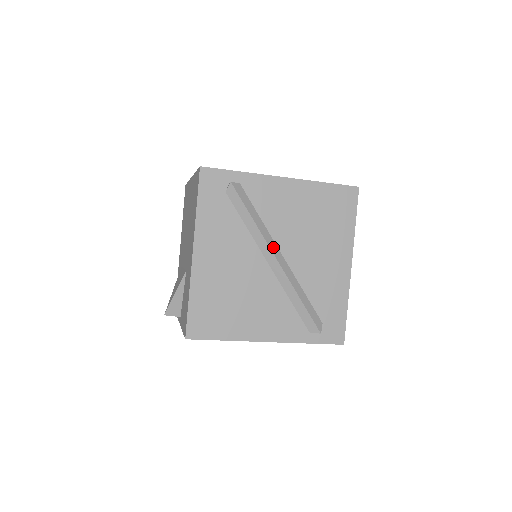
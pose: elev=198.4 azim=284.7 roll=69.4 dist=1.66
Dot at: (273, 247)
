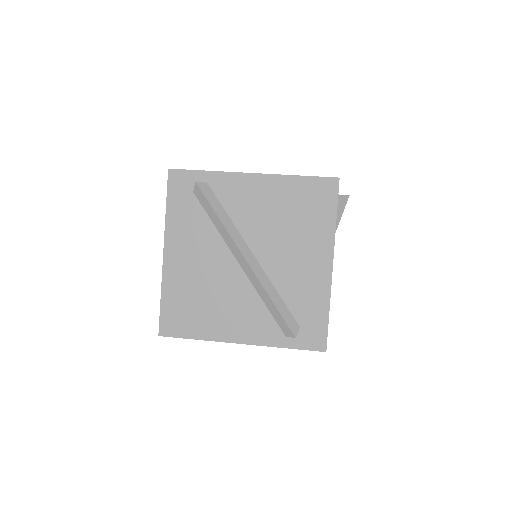
Dot at: (242, 246)
